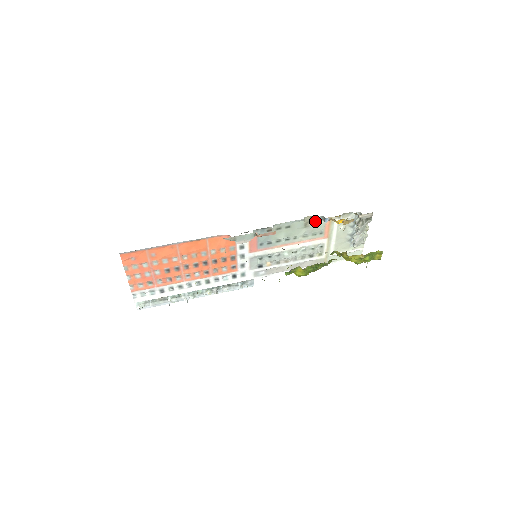
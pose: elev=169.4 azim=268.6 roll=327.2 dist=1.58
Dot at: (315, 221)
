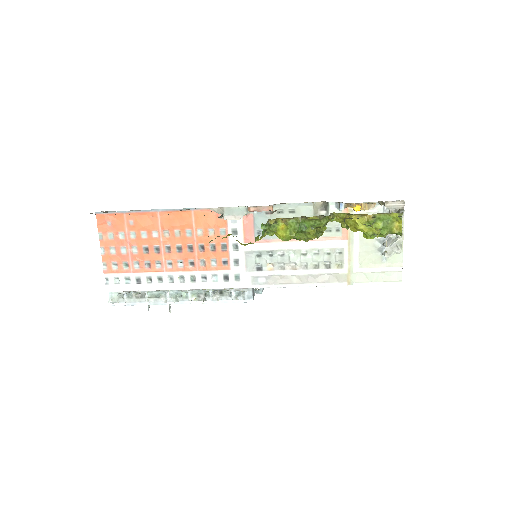
Dot at: (328, 209)
